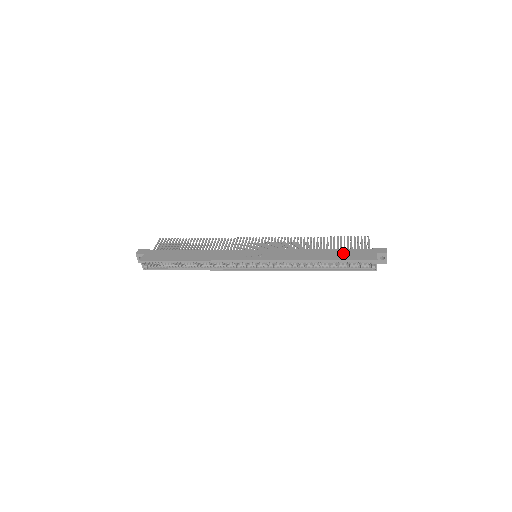
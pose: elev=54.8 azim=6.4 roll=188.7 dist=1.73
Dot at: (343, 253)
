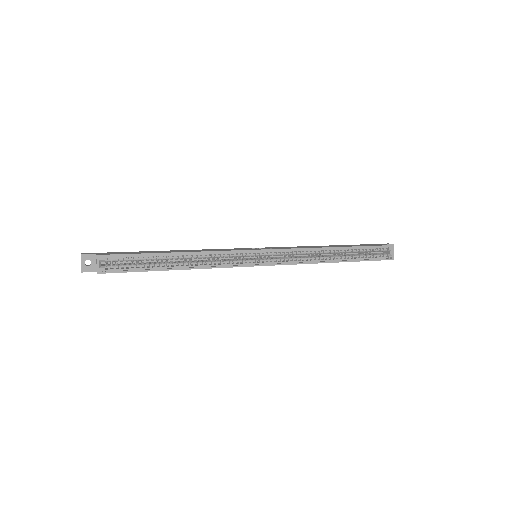
Dot at: (354, 245)
